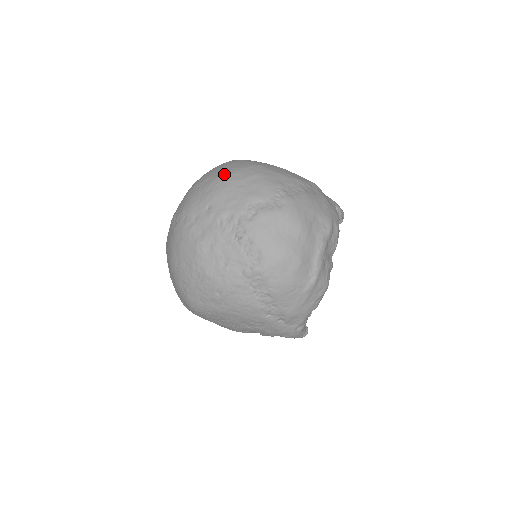
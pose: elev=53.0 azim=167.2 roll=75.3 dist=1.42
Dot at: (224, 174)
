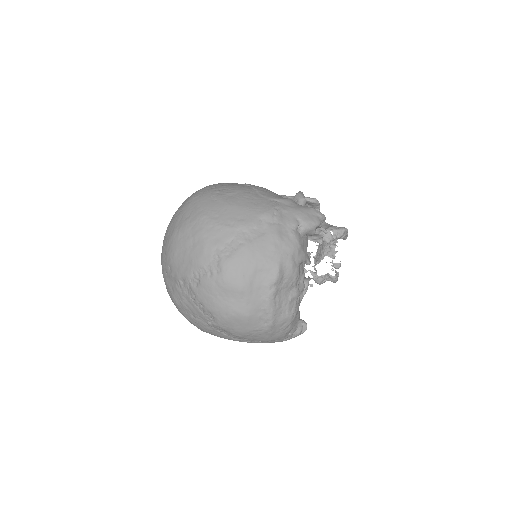
Dot at: (176, 232)
